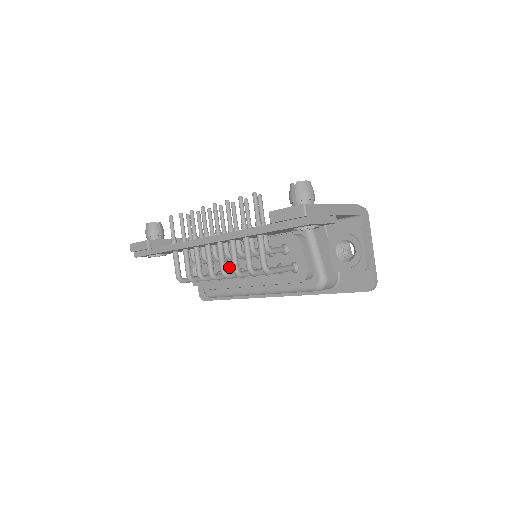
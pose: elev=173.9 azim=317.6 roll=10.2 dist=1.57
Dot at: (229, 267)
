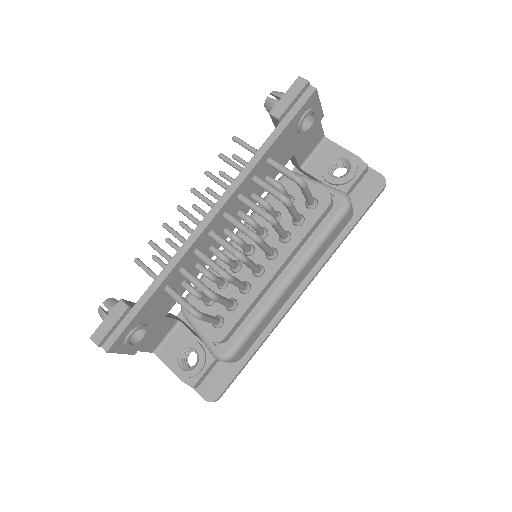
Dot at: occluded
